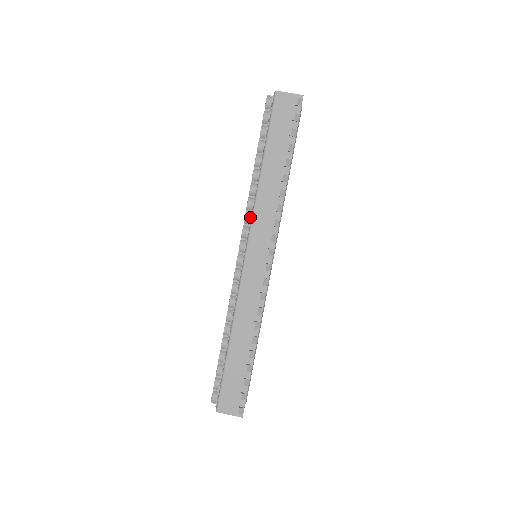
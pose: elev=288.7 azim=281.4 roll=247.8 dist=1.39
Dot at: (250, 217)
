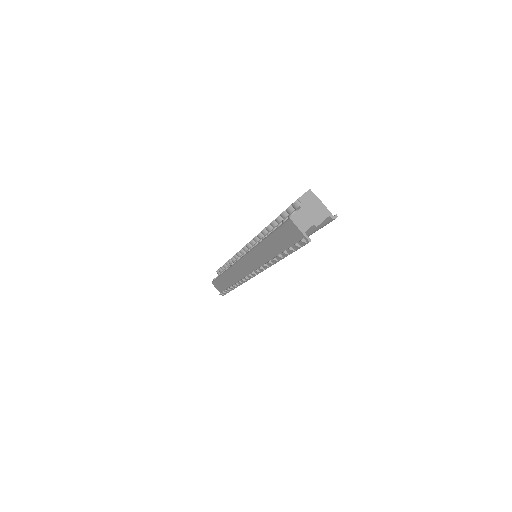
Dot at: (250, 248)
